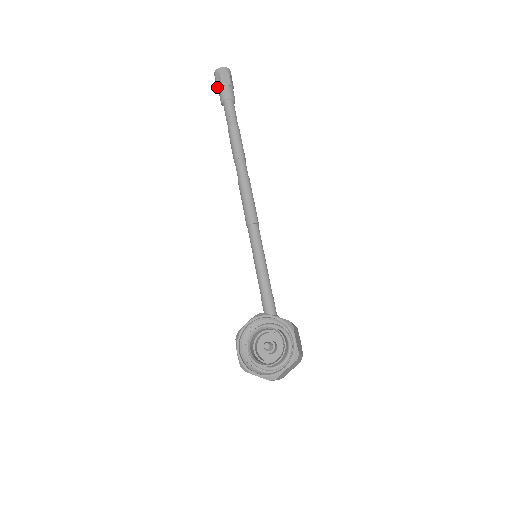
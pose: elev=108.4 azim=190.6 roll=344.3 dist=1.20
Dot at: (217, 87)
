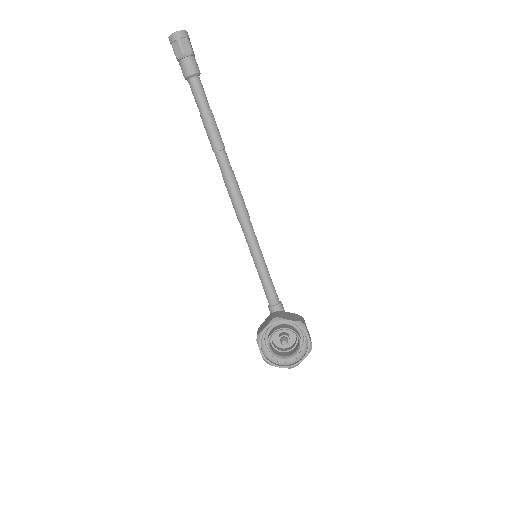
Dot at: (177, 58)
